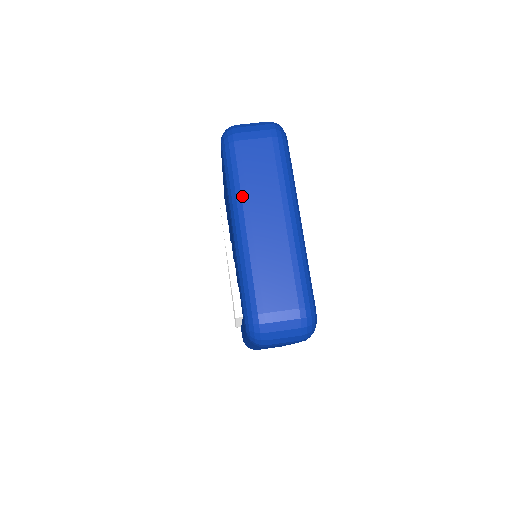
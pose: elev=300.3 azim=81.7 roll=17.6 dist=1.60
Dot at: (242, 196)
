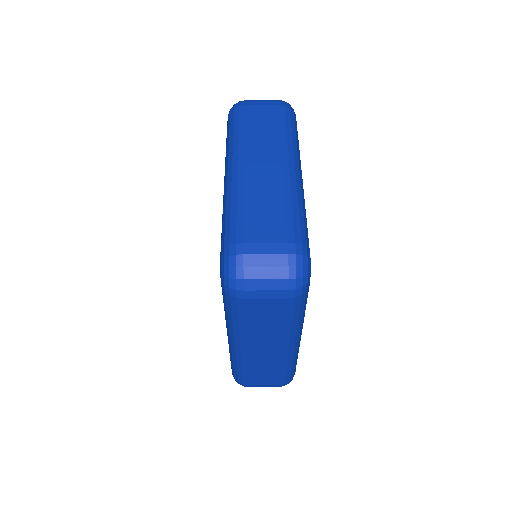
Dot at: (239, 144)
